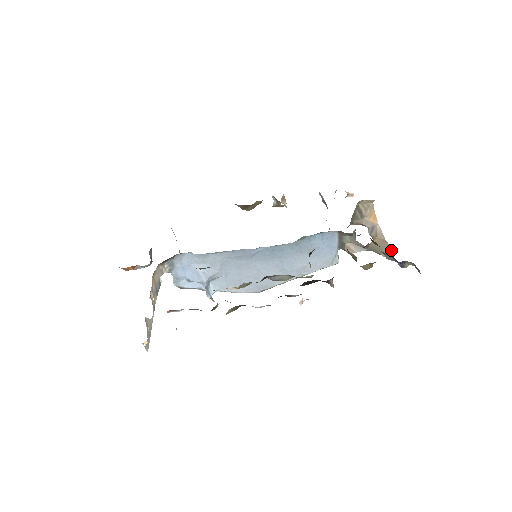
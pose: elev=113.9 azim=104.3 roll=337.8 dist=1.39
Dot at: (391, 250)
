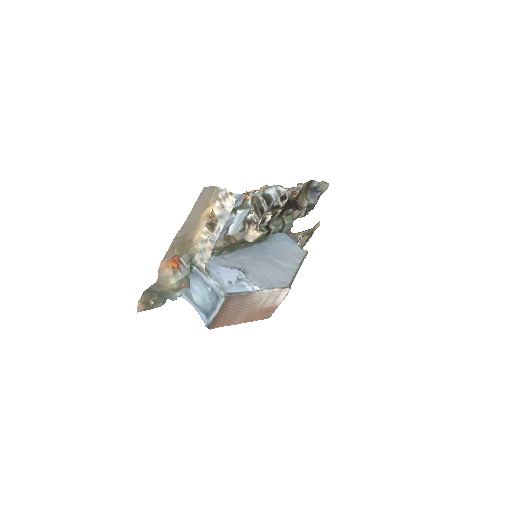
Dot at: occluded
